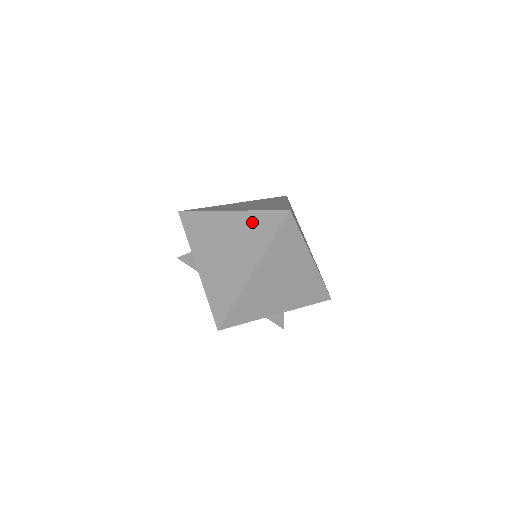
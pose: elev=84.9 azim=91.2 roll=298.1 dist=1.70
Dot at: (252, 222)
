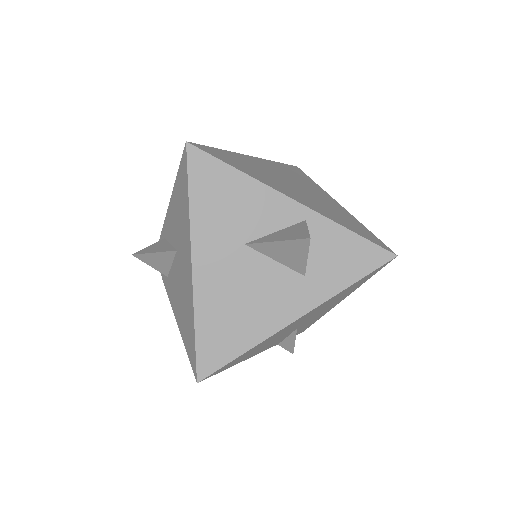
Dot at: occluded
